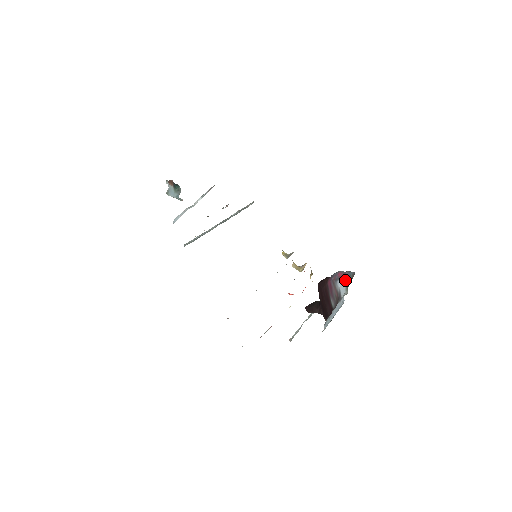
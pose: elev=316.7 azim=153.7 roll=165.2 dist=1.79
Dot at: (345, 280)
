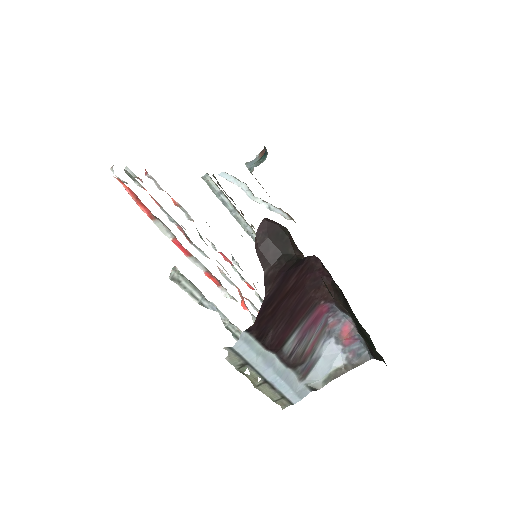
Dot at: (342, 356)
